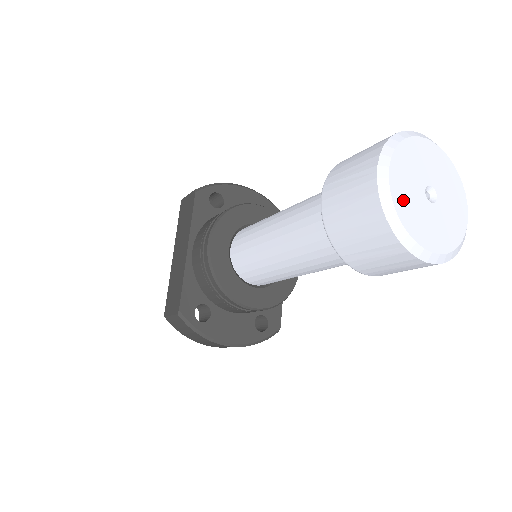
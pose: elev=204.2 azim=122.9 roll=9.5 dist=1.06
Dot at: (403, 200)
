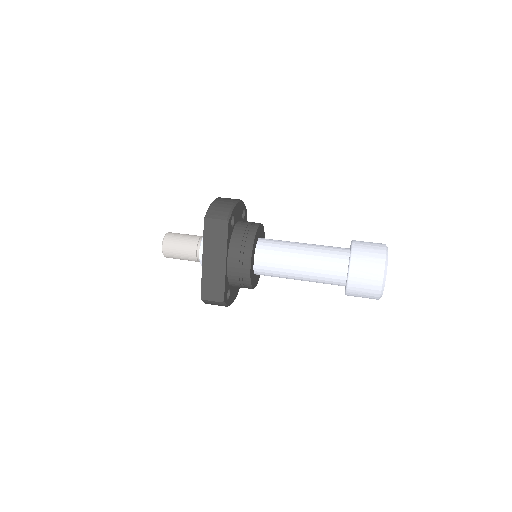
Dot at: occluded
